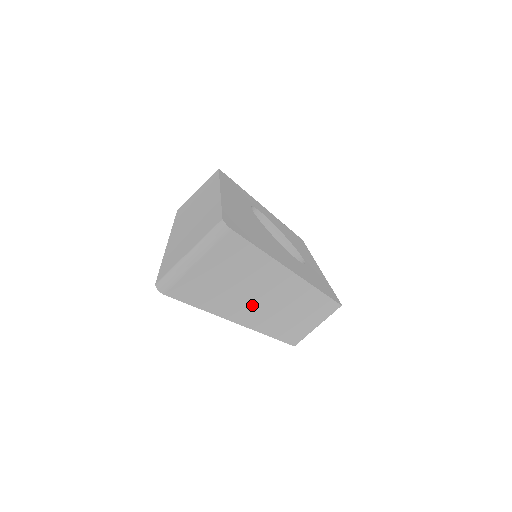
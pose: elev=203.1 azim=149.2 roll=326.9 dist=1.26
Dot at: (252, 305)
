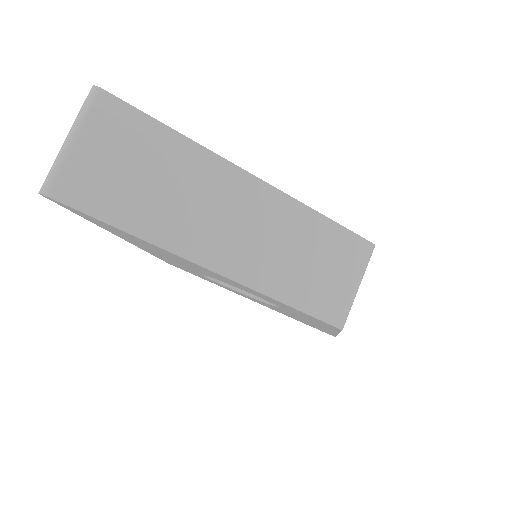
Dot at: (209, 230)
